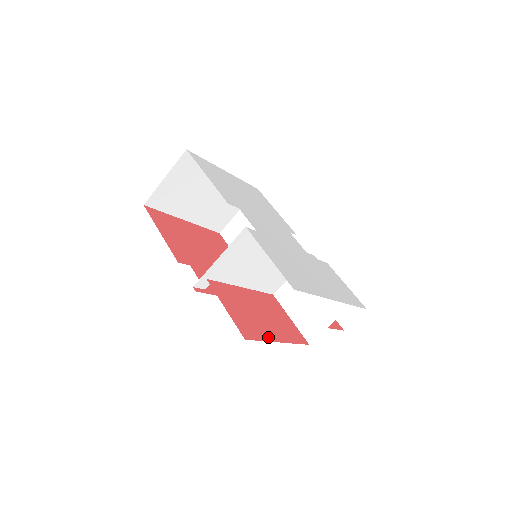
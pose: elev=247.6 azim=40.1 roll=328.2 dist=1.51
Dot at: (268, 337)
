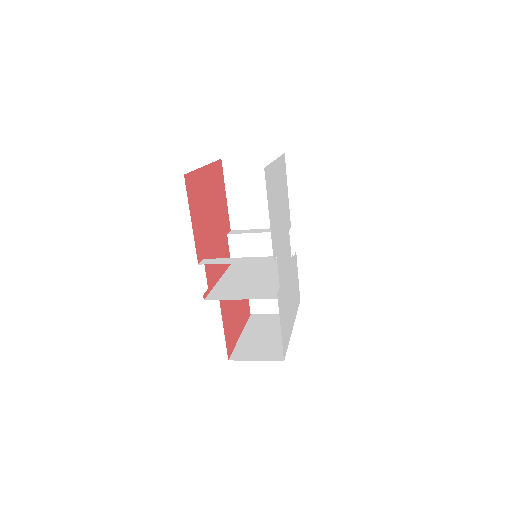
Dot at: (237, 338)
